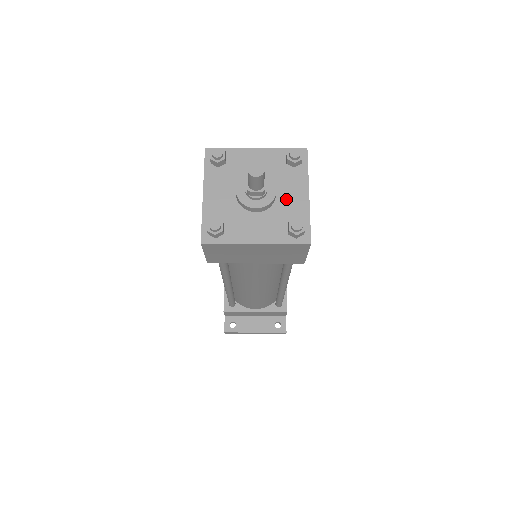
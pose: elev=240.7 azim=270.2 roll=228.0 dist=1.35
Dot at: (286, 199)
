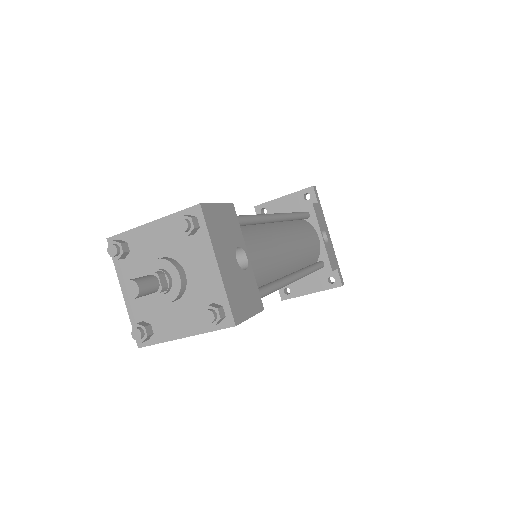
Dot at: (197, 278)
